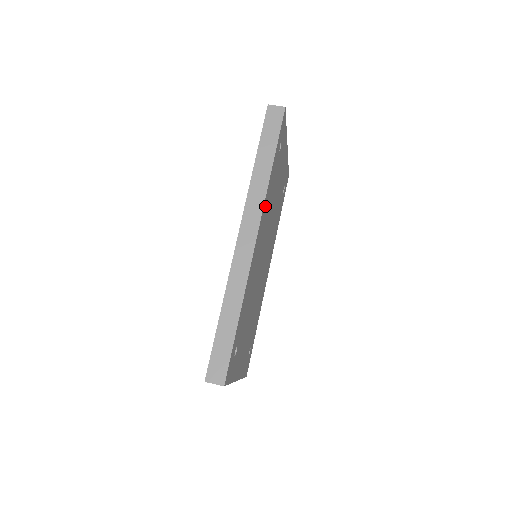
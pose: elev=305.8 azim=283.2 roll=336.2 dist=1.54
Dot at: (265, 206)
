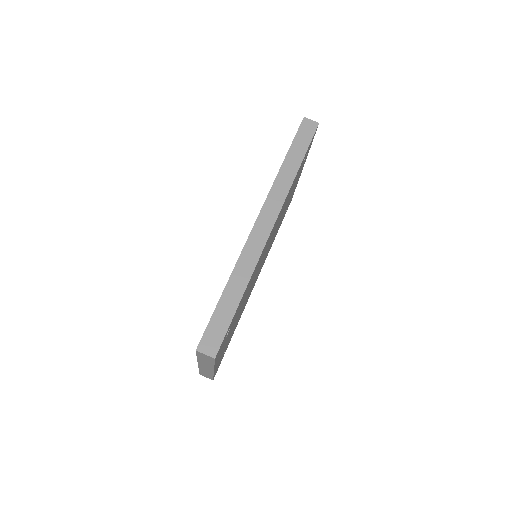
Dot at: (284, 203)
